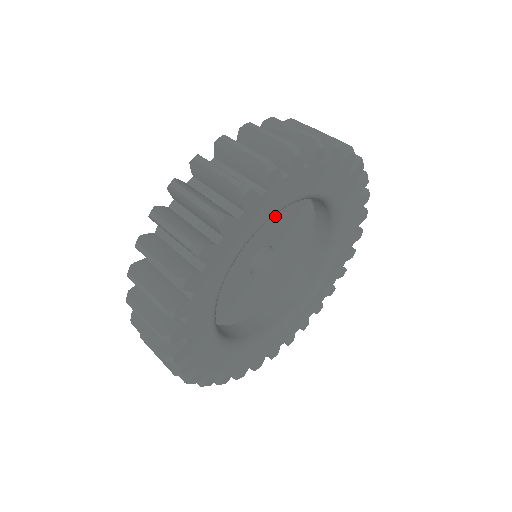
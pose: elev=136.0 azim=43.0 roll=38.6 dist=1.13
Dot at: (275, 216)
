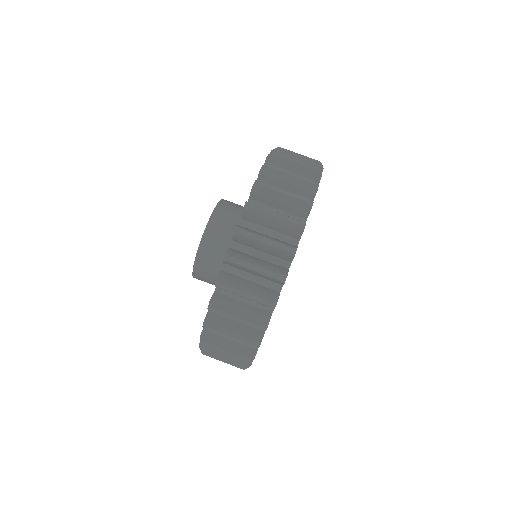
Dot at: occluded
